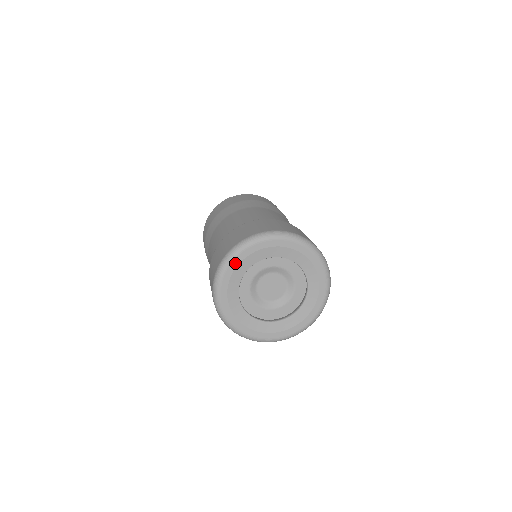
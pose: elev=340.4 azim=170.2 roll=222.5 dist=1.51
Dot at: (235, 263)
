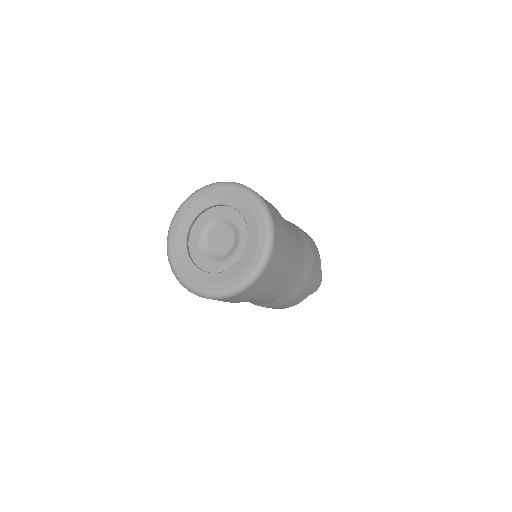
Dot at: (190, 203)
